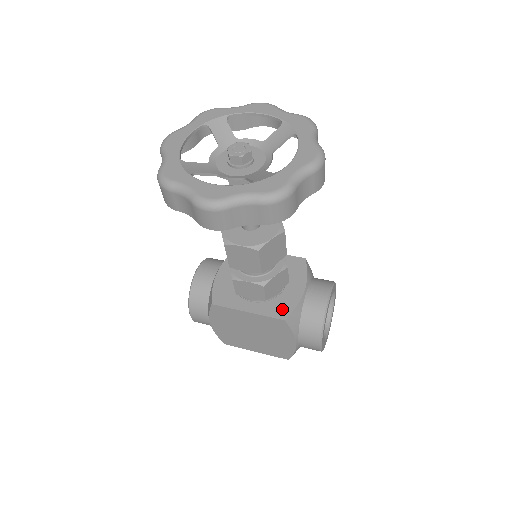
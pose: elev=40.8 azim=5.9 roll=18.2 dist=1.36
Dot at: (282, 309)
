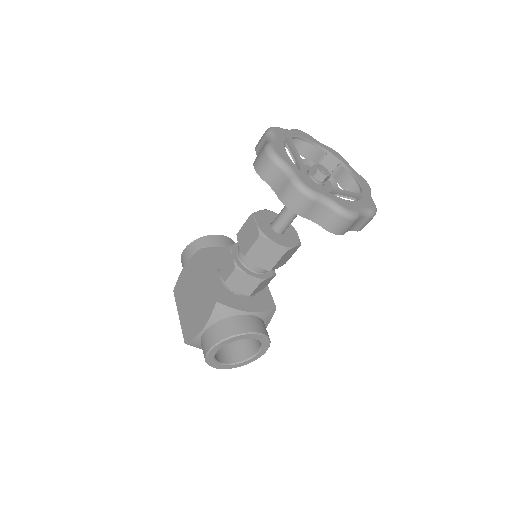
Dot at: (225, 298)
